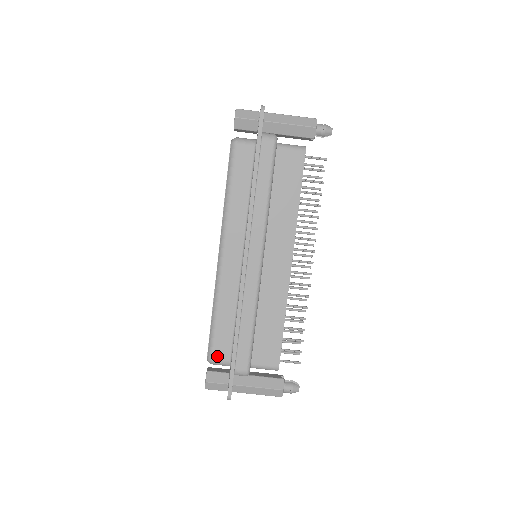
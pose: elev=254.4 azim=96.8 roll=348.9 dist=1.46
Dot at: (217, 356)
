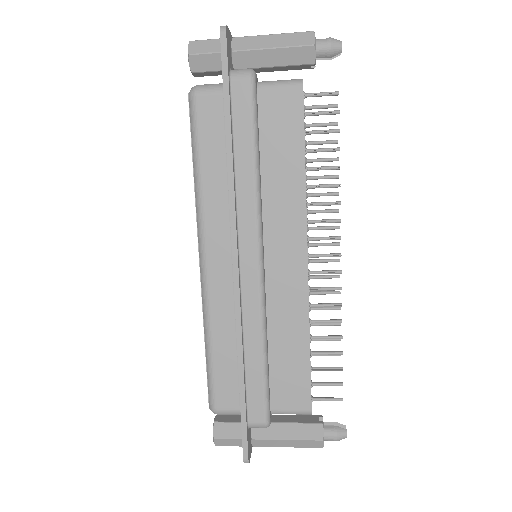
Dot at: (221, 404)
